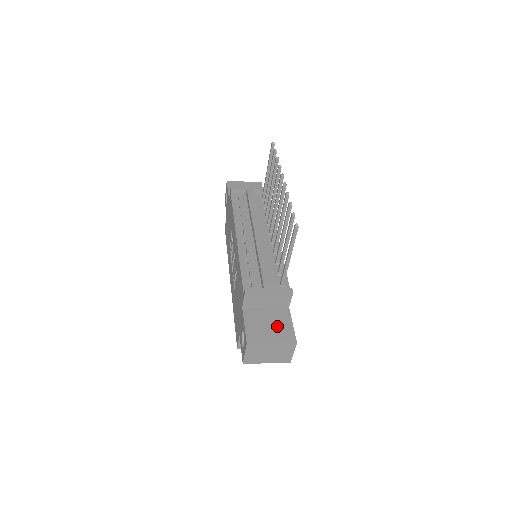
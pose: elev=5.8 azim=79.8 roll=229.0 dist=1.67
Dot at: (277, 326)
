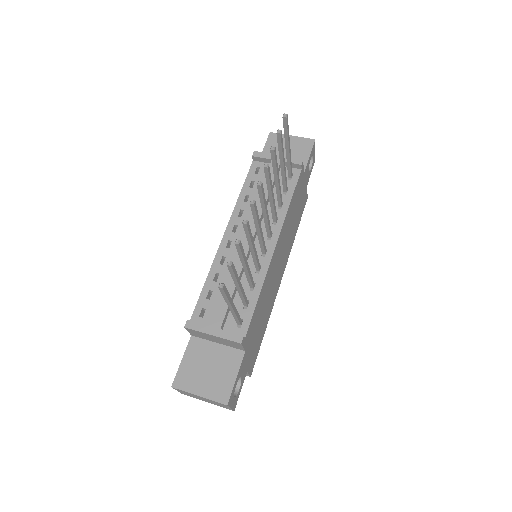
Dot at: (217, 374)
